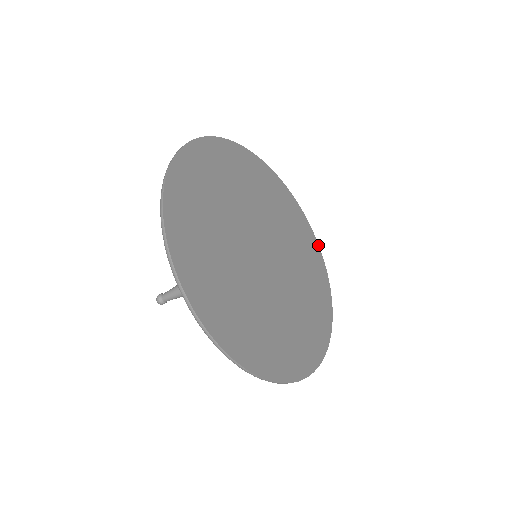
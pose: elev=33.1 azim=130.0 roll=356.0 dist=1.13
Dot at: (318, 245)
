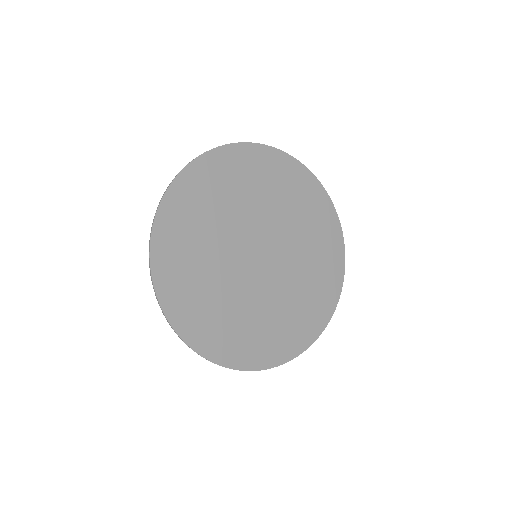
Dot at: (332, 203)
